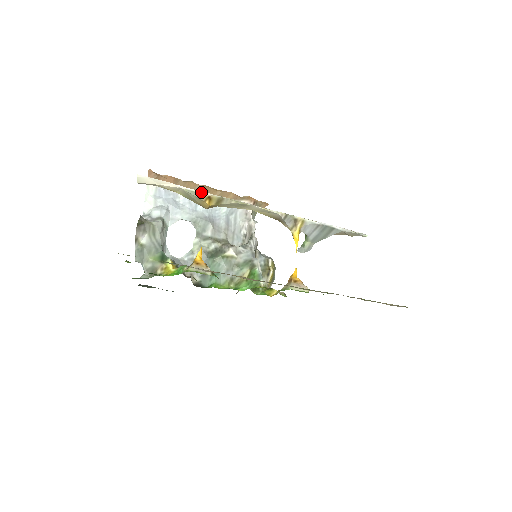
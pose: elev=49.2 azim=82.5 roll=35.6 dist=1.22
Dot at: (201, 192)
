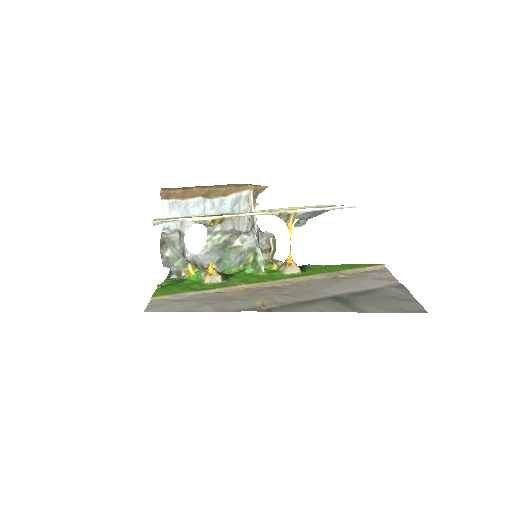
Dot at: (205, 218)
